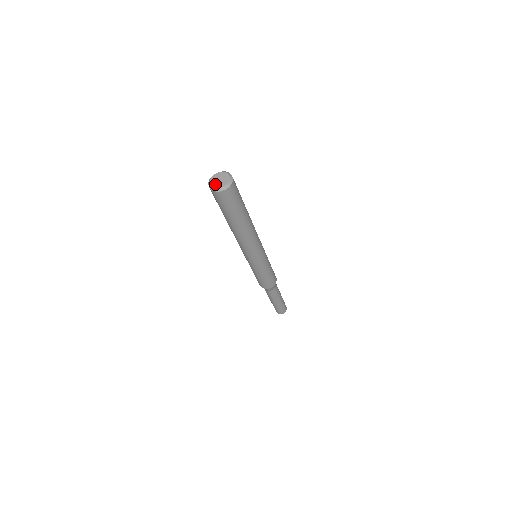
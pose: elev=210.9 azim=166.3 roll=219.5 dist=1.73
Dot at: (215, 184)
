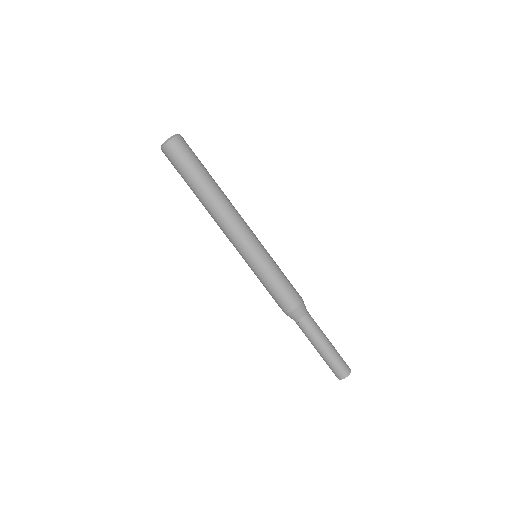
Dot at: (165, 142)
